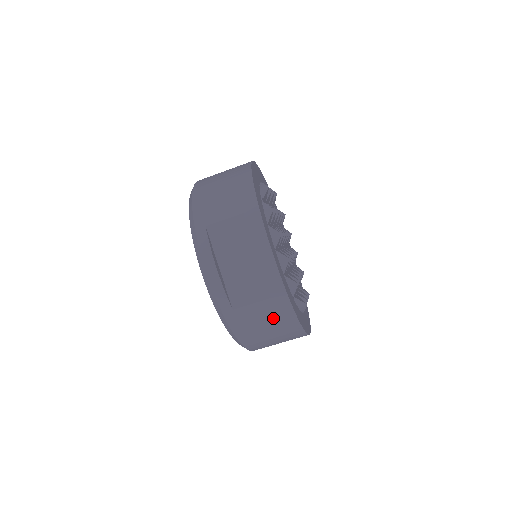
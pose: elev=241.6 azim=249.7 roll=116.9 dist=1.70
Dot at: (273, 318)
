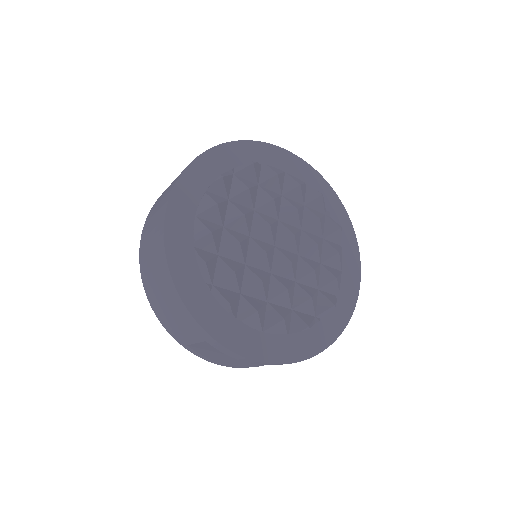
Dot at: occluded
